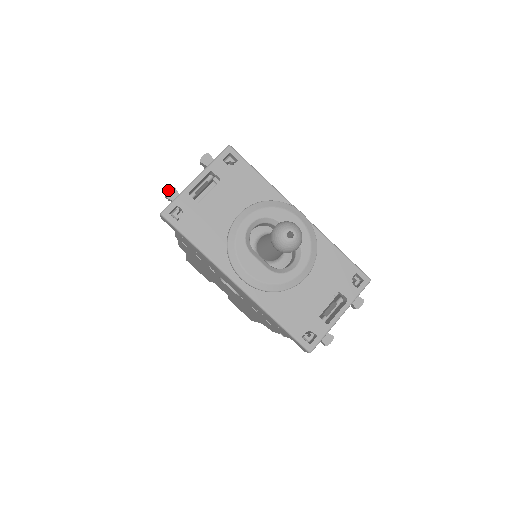
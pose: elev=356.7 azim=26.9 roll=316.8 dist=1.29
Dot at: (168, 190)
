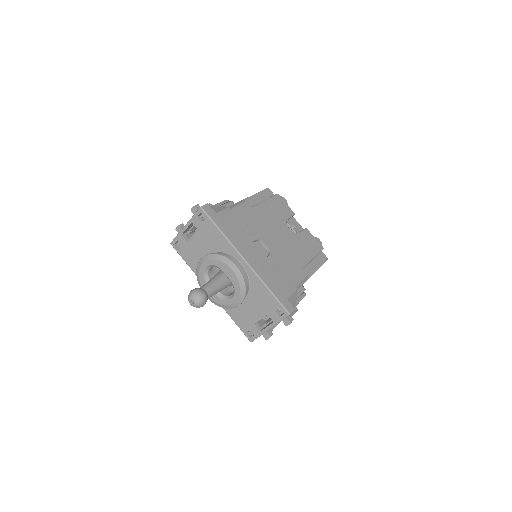
Dot at: (177, 226)
